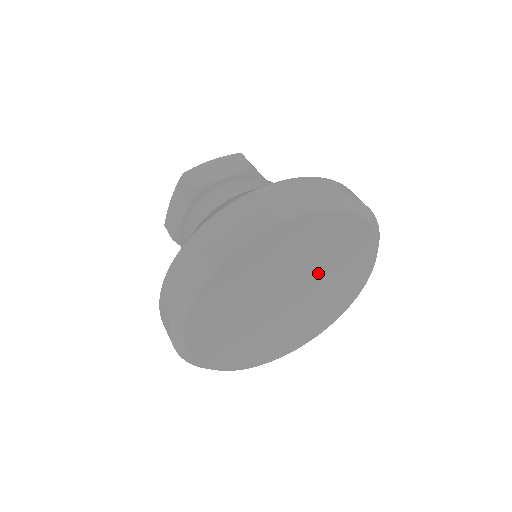
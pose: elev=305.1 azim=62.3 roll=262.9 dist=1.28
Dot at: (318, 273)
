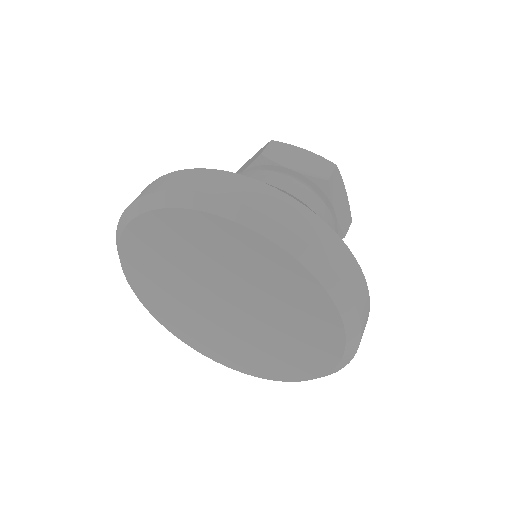
Dot at: (264, 311)
